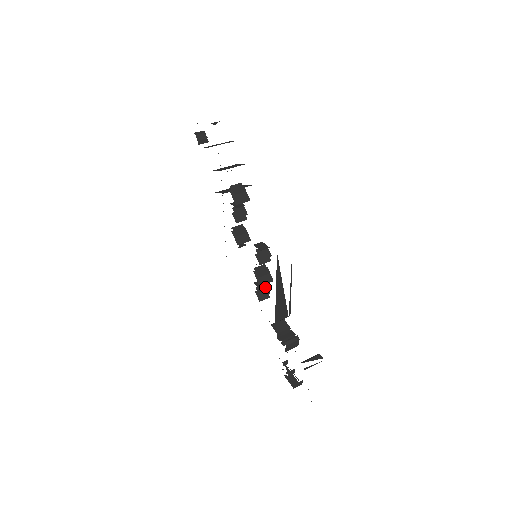
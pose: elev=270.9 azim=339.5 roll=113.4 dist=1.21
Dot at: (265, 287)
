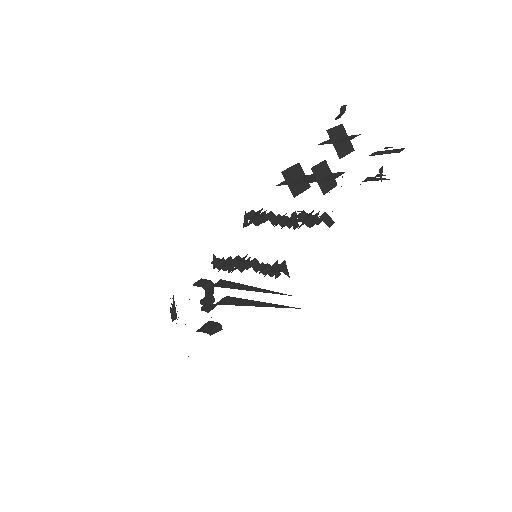
Dot at: occluded
